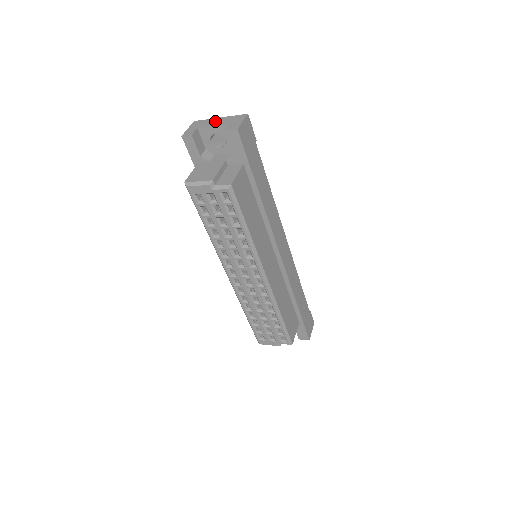
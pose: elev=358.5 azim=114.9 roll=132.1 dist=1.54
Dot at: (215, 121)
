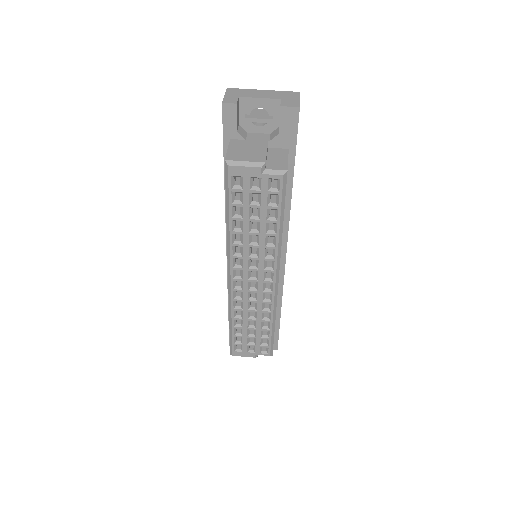
Dot at: (260, 93)
